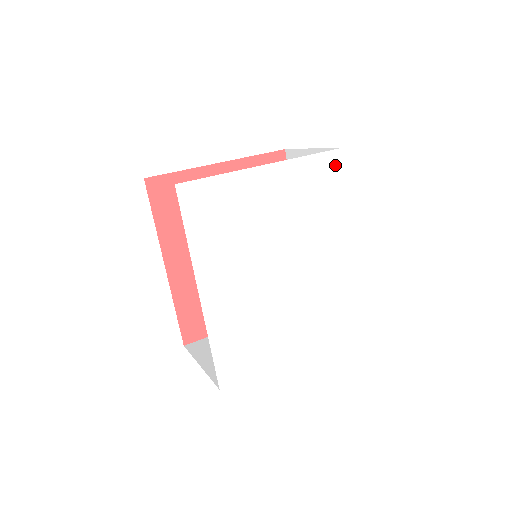
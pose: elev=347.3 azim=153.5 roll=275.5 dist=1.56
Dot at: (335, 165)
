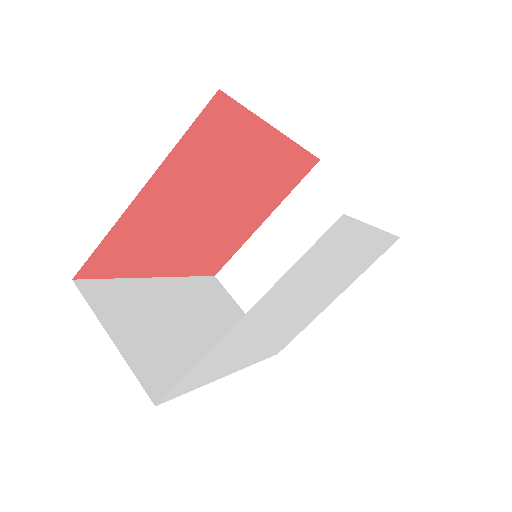
Dot at: (336, 231)
